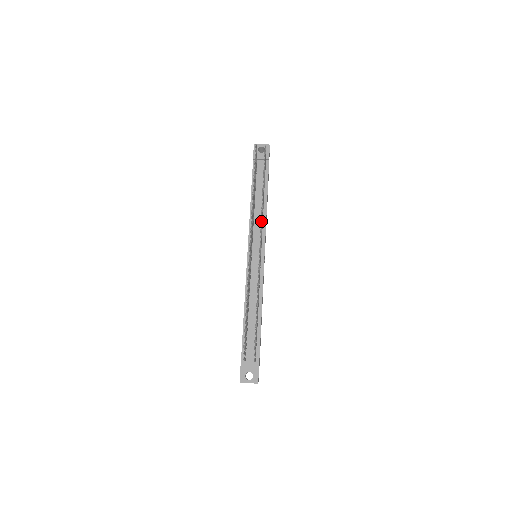
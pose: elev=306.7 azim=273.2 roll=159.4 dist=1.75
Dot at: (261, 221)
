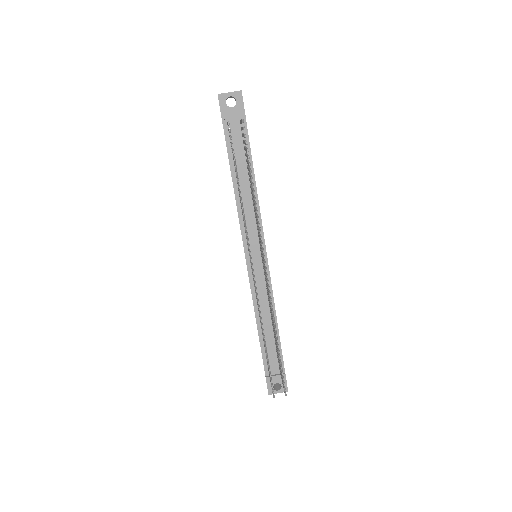
Dot at: (261, 240)
